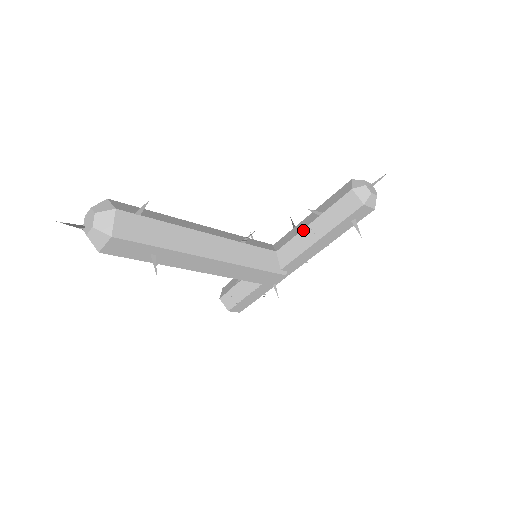
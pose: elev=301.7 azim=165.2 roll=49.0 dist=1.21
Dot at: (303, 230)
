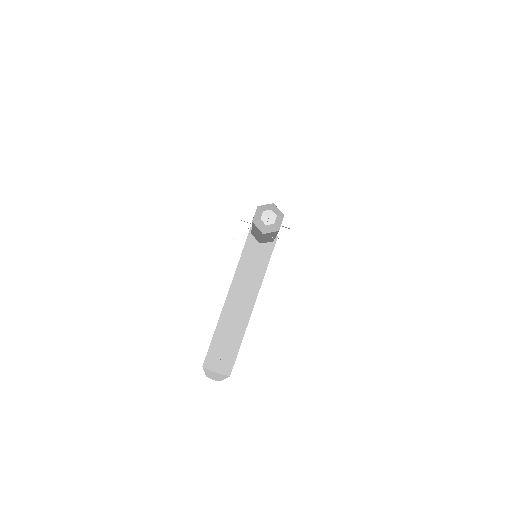
Dot at: (262, 240)
